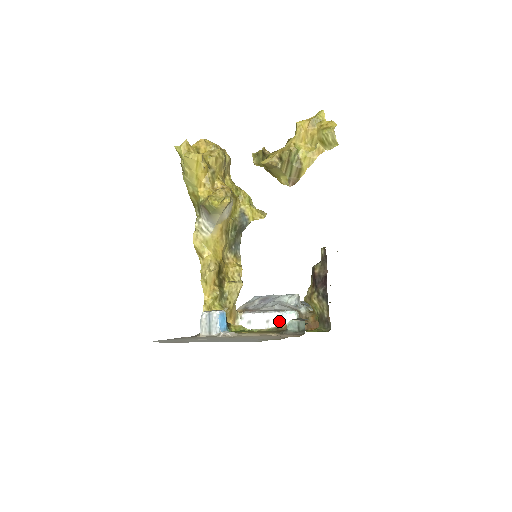
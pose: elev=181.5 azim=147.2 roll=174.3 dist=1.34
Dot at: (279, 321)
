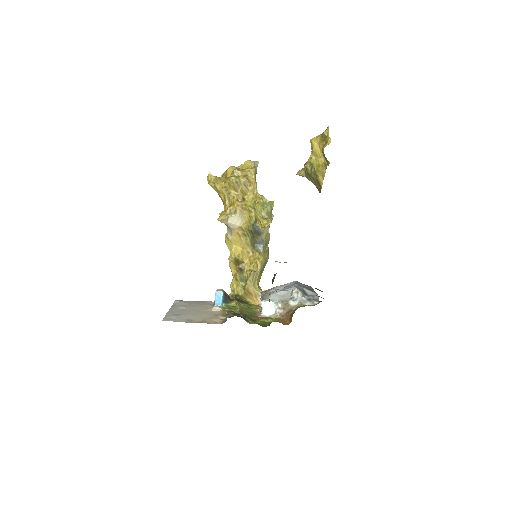
Dot at: (262, 307)
